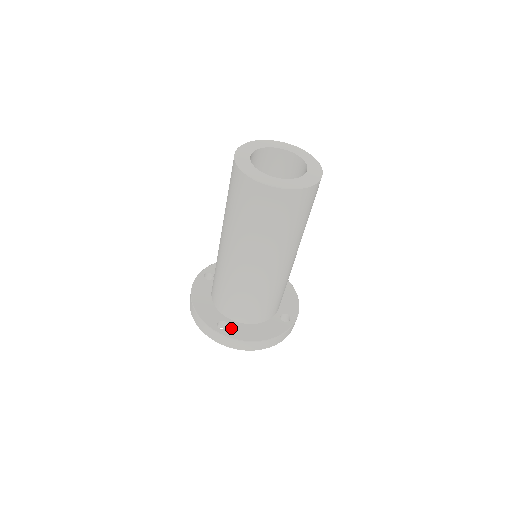
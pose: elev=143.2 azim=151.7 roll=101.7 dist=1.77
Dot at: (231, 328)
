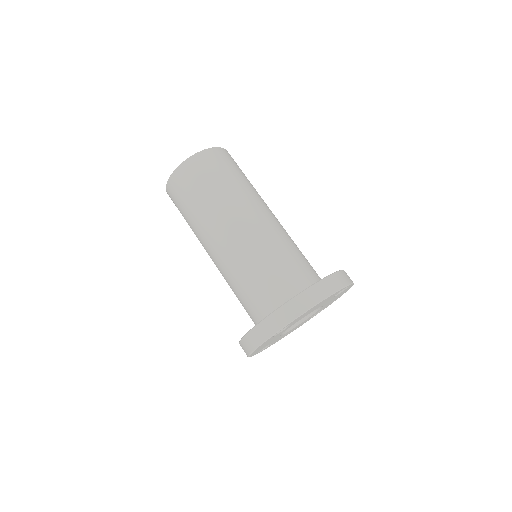
Dot at: occluded
